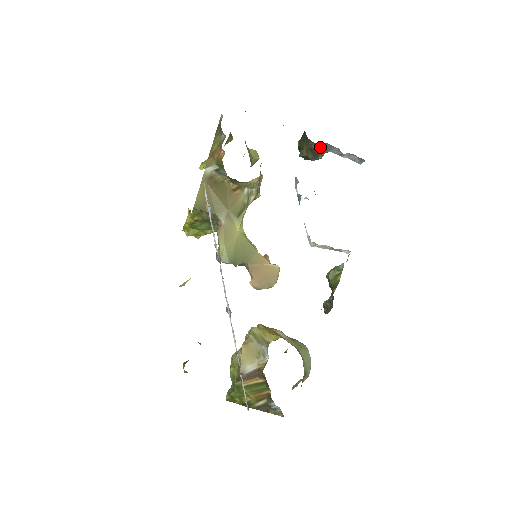
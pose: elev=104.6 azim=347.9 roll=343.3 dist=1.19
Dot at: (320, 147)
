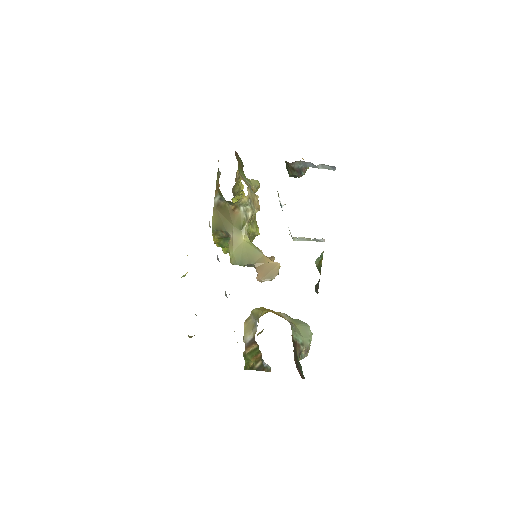
Dot at: (298, 165)
